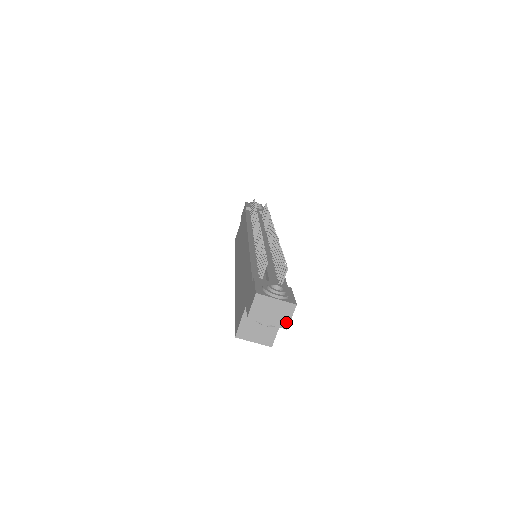
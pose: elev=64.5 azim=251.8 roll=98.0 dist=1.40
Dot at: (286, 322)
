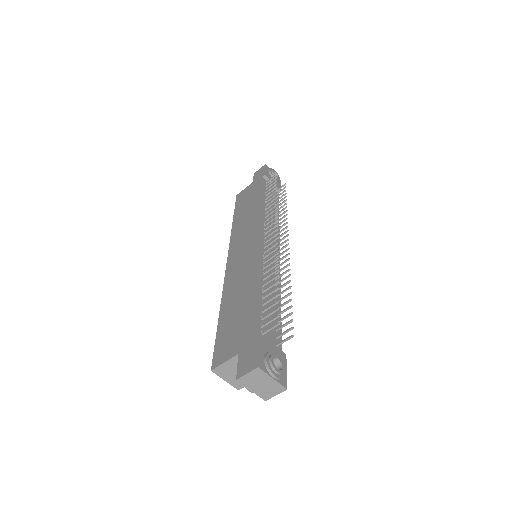
Dot at: (269, 396)
